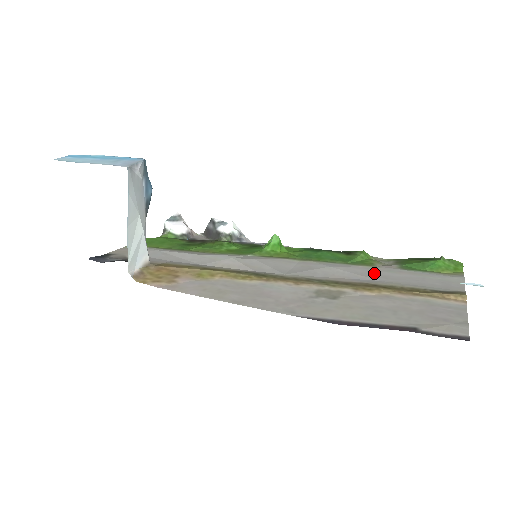
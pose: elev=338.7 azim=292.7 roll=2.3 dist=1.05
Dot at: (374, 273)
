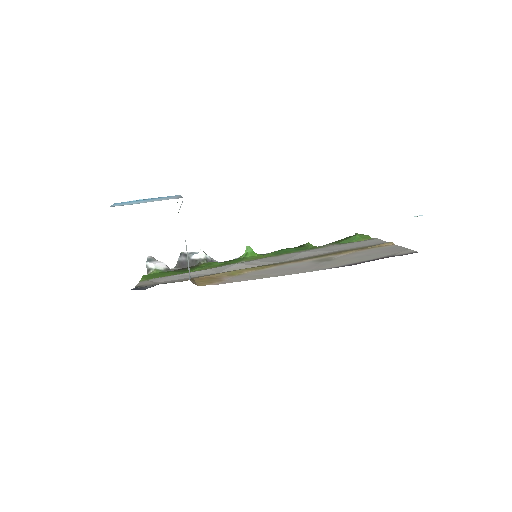
Dot at: (331, 249)
